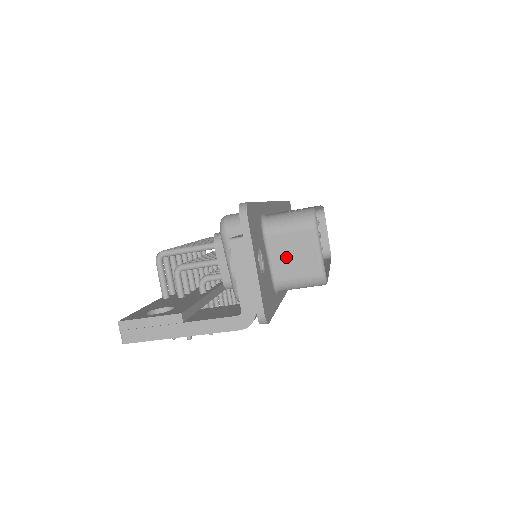
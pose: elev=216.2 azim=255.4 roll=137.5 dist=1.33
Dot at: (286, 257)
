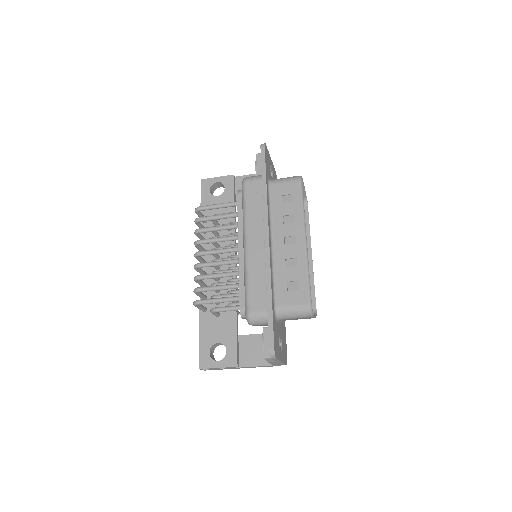
Dot at: (292, 319)
